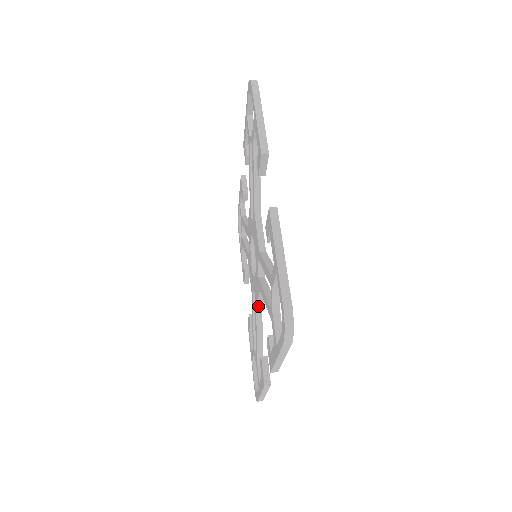
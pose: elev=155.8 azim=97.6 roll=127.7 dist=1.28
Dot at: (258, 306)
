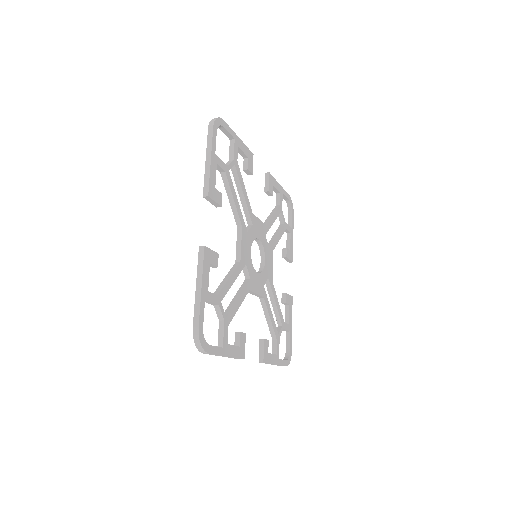
Dot at: (260, 297)
